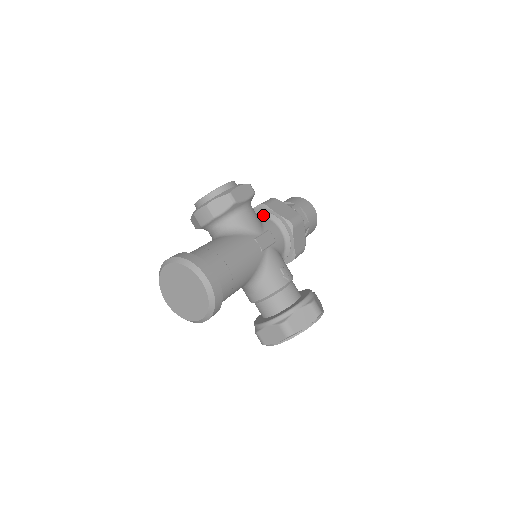
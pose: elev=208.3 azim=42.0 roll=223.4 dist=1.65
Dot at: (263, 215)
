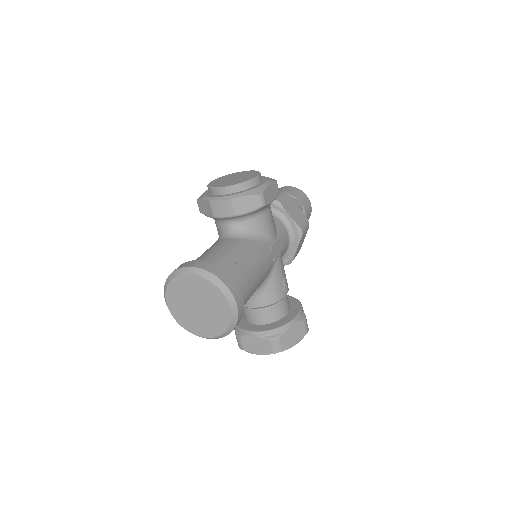
Dot at: (274, 213)
